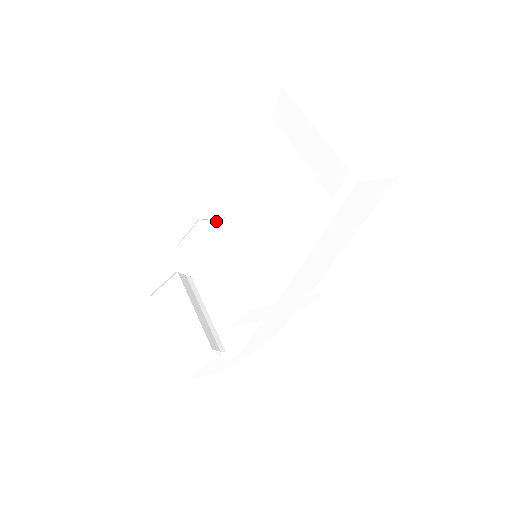
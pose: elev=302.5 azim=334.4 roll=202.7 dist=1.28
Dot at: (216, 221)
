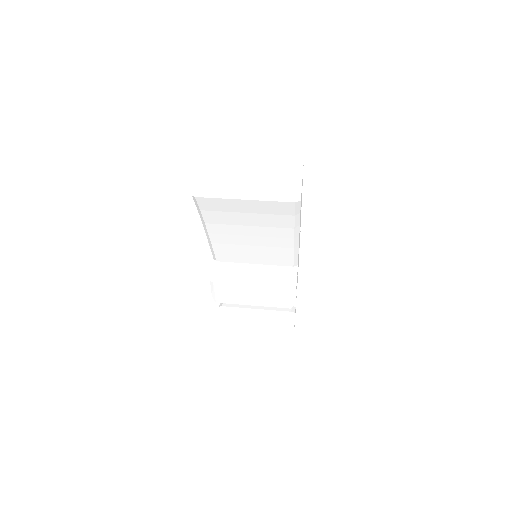
Dot at: (218, 270)
